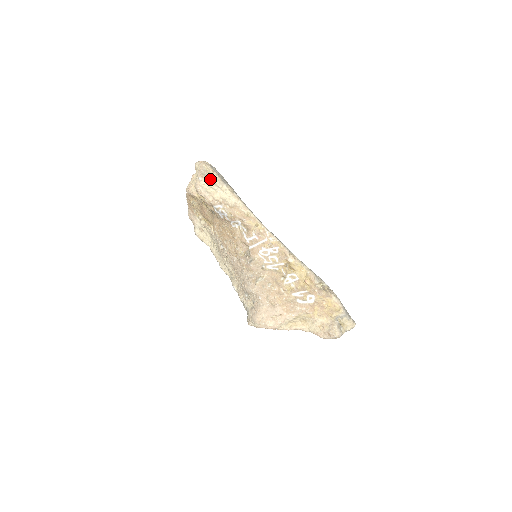
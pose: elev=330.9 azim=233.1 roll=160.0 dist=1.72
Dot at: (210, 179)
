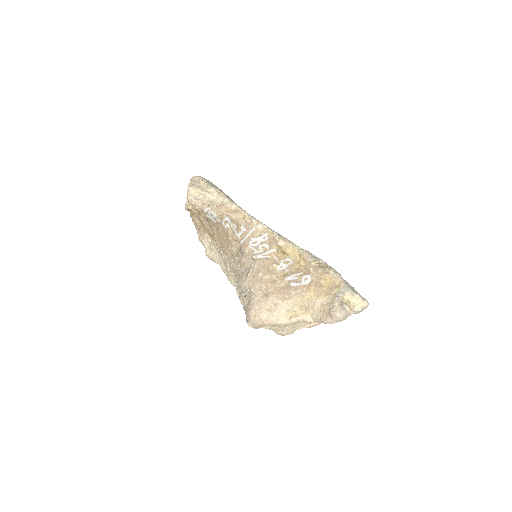
Dot at: (199, 187)
